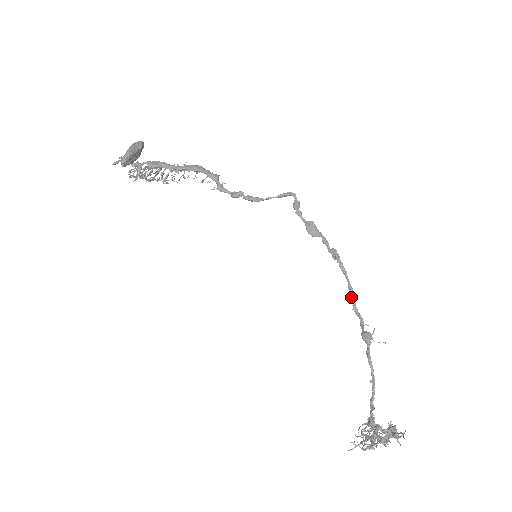
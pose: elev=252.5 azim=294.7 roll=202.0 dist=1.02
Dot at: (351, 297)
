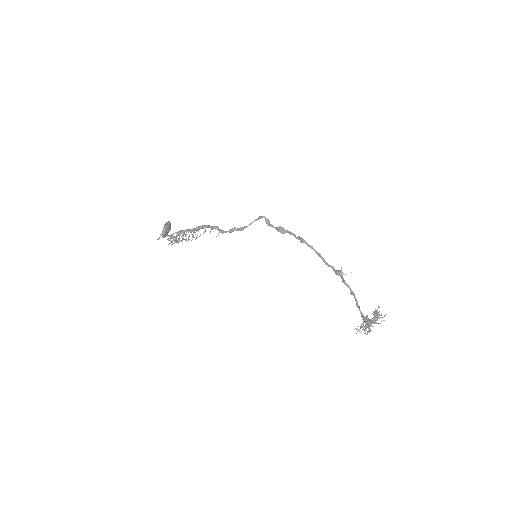
Dot at: (321, 258)
